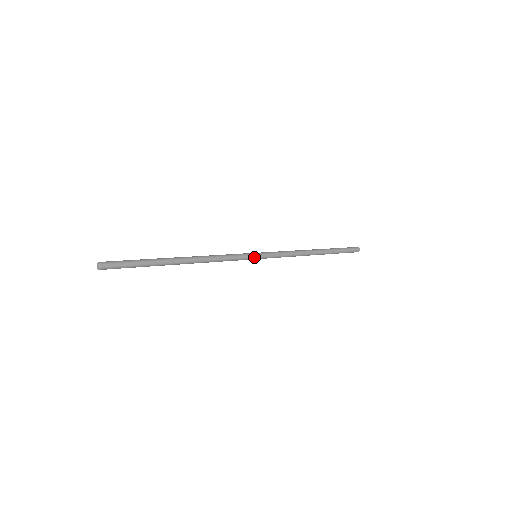
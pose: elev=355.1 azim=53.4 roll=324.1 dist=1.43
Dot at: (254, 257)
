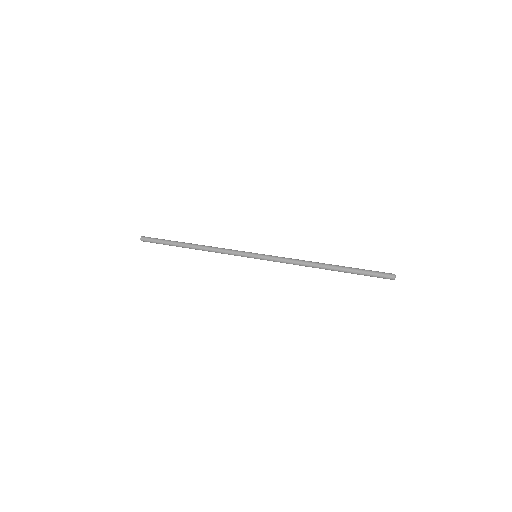
Dot at: (252, 255)
